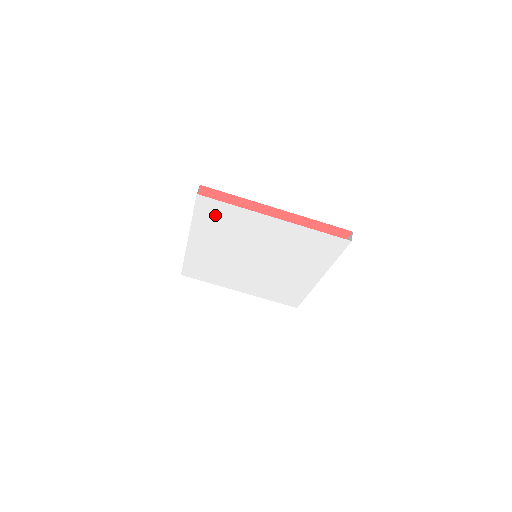
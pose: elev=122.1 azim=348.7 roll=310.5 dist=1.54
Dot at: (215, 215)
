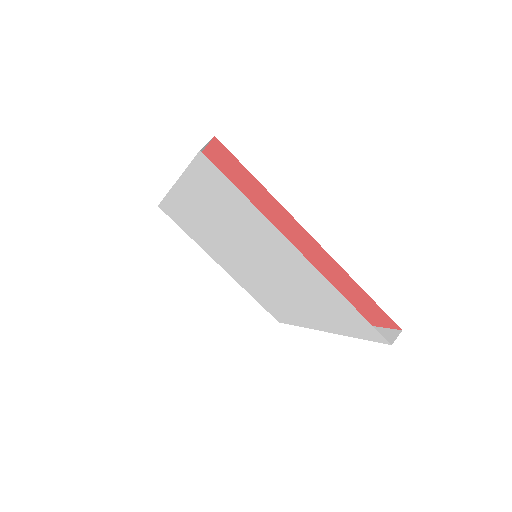
Dot at: (218, 189)
